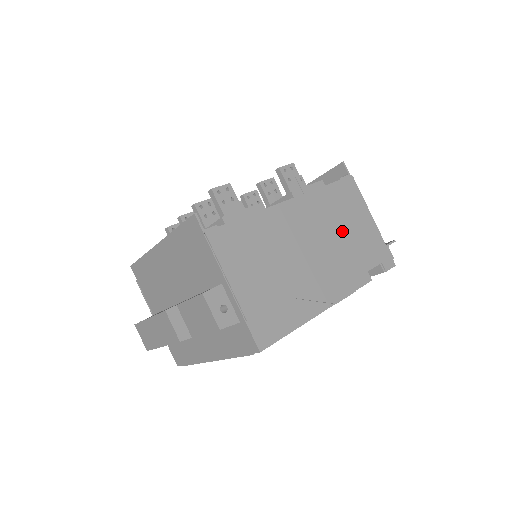
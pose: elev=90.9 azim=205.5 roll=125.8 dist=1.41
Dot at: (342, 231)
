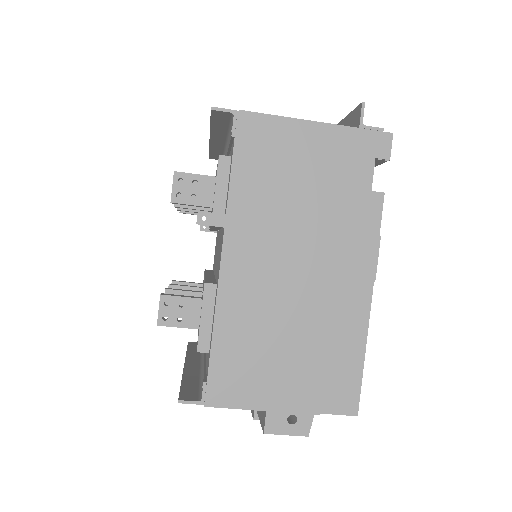
Dot at: (301, 198)
